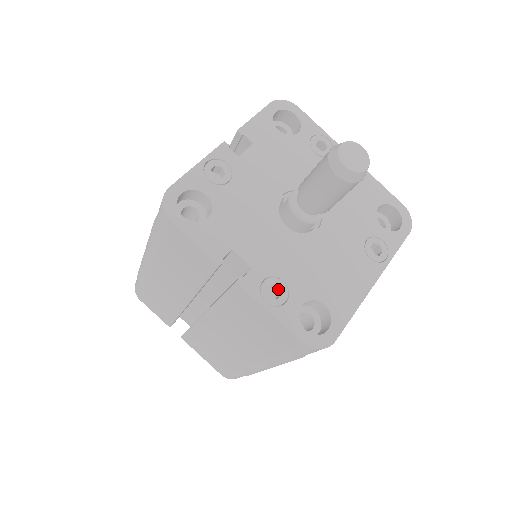
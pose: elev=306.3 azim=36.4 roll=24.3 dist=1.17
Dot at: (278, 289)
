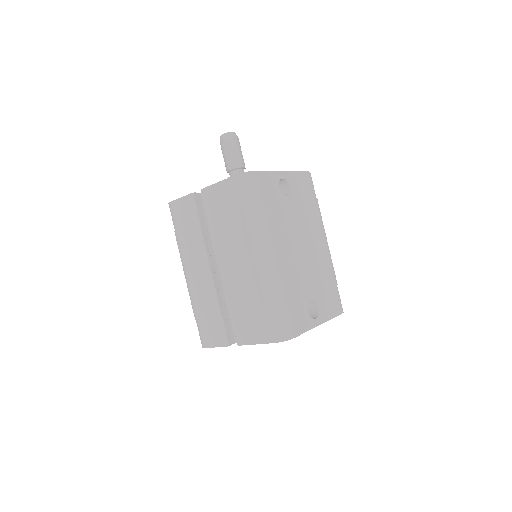
Dot at: occluded
